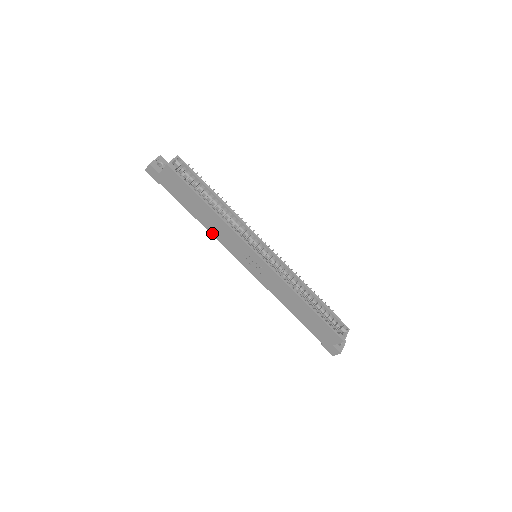
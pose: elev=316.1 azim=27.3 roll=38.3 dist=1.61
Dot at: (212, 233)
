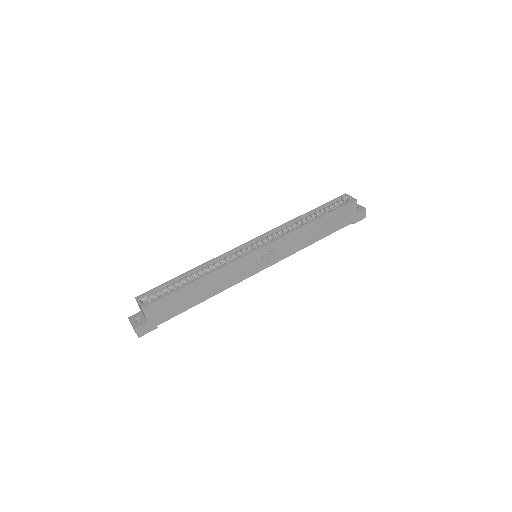
Dot at: (222, 290)
